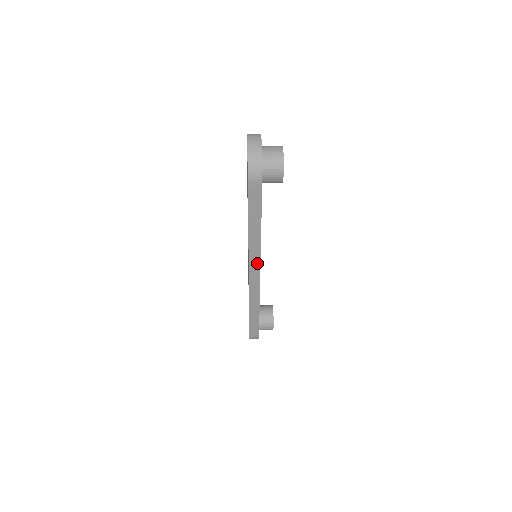
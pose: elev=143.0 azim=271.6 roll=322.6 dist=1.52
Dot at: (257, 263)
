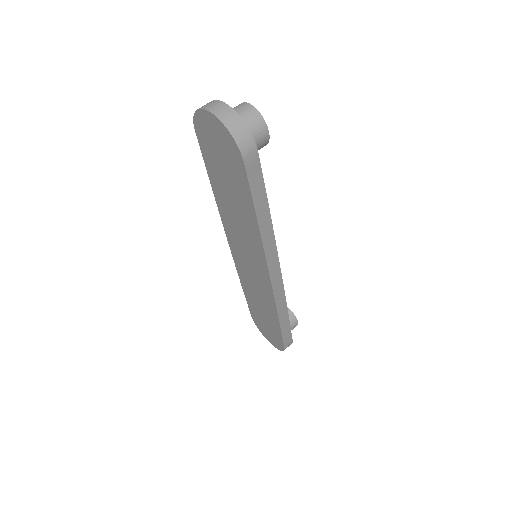
Dot at: (275, 258)
